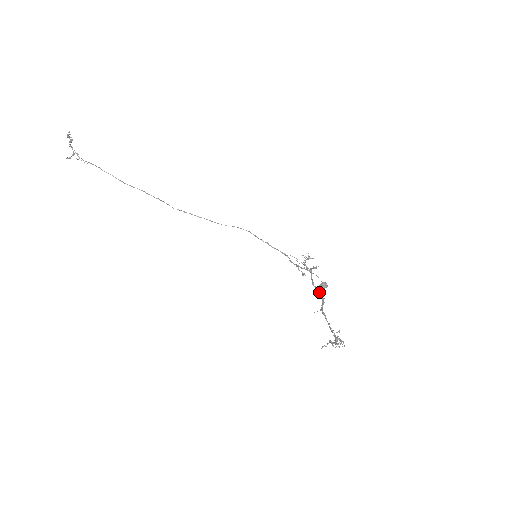
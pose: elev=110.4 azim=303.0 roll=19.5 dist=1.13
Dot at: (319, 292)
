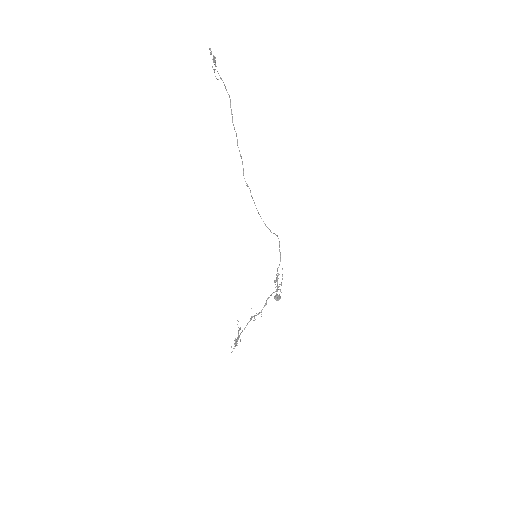
Dot at: (264, 306)
